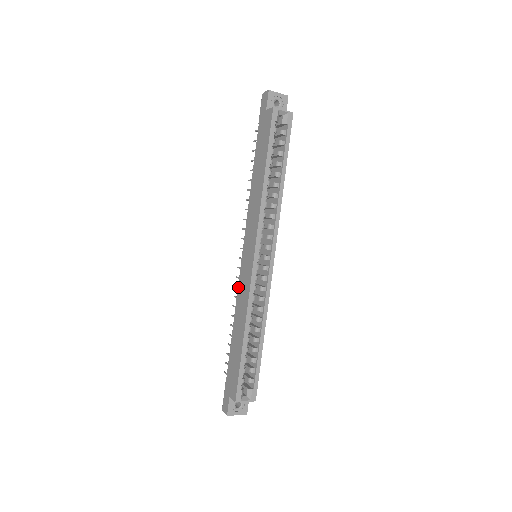
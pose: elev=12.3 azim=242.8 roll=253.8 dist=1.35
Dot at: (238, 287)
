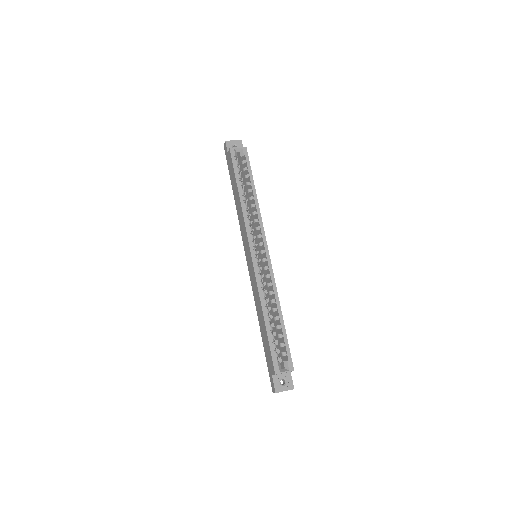
Dot at: occluded
